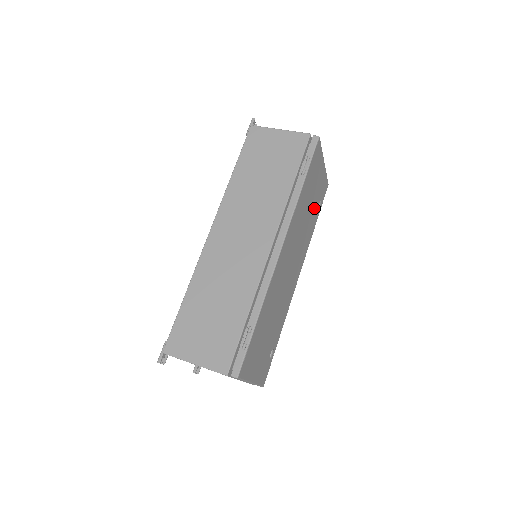
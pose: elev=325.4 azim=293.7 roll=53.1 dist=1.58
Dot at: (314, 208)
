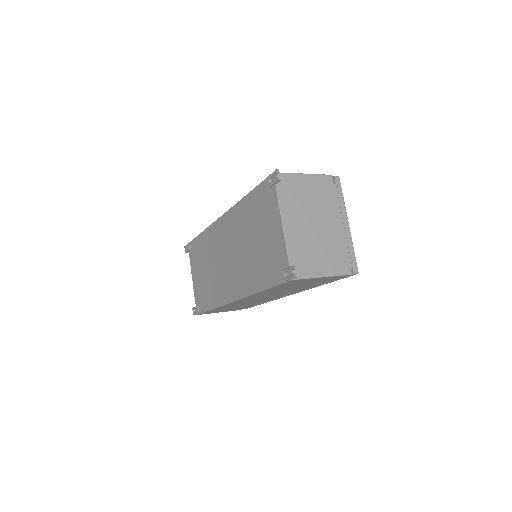
Dot at: occluded
